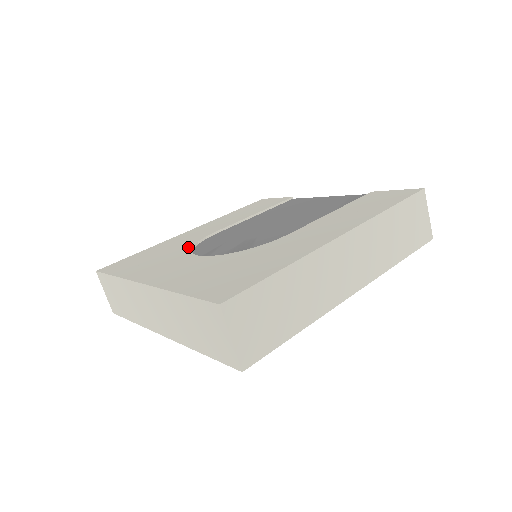
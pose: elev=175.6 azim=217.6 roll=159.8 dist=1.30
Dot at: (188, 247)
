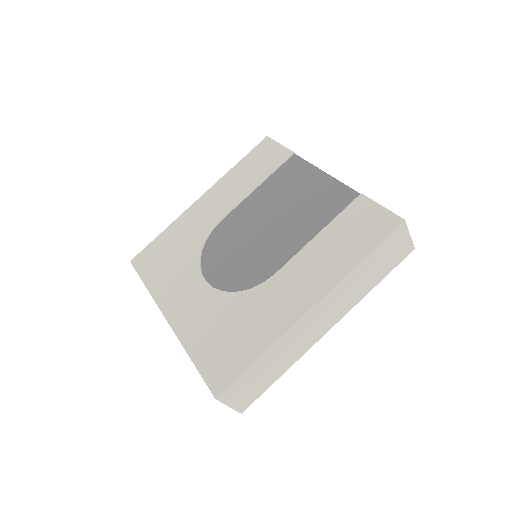
Dot at: (197, 250)
